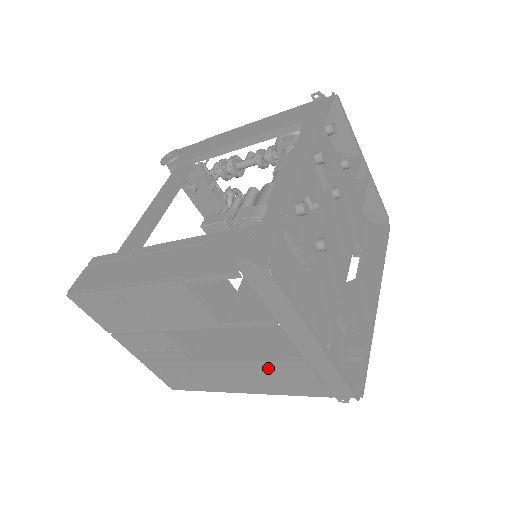
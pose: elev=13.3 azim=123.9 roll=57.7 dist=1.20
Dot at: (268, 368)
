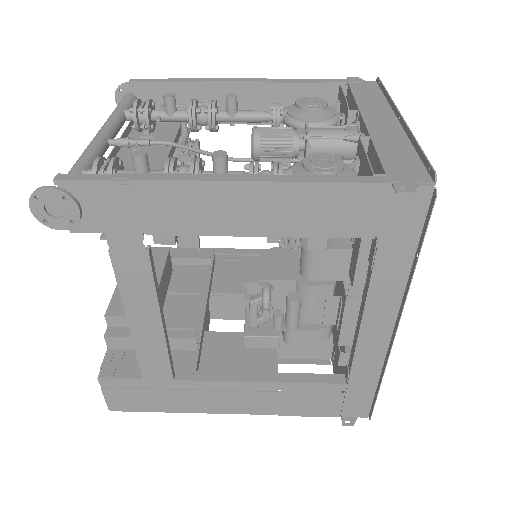
Dot at: occluded
